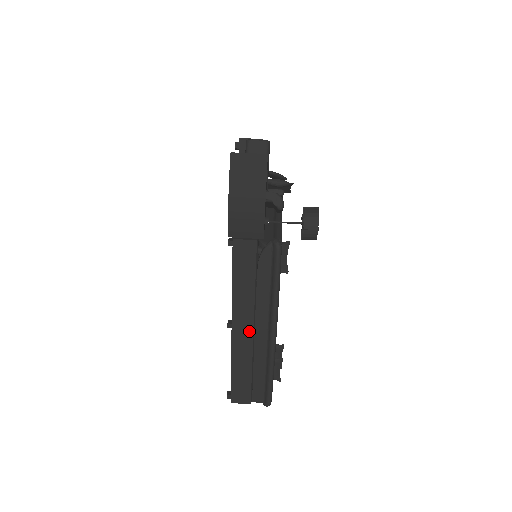
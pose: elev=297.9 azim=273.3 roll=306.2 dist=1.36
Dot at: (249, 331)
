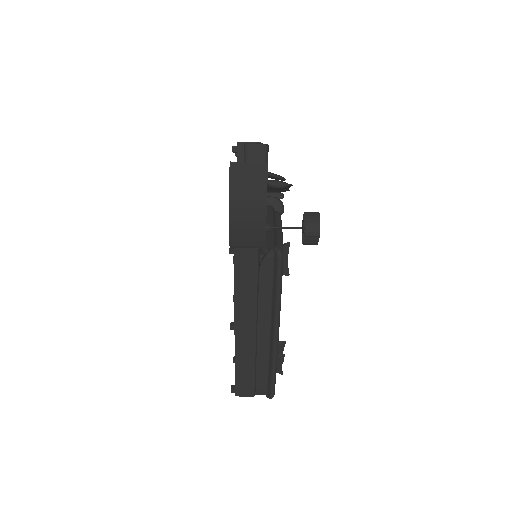
Dot at: (252, 332)
